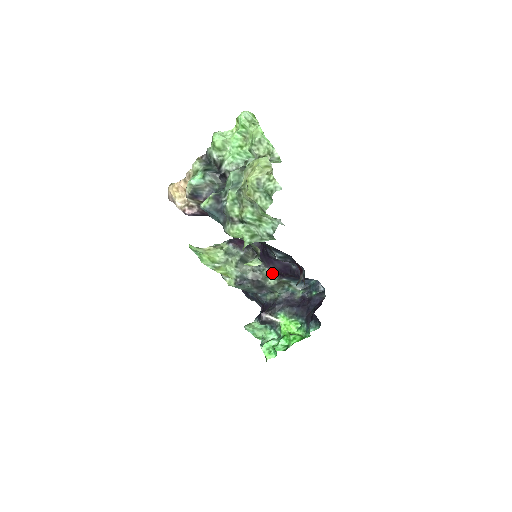
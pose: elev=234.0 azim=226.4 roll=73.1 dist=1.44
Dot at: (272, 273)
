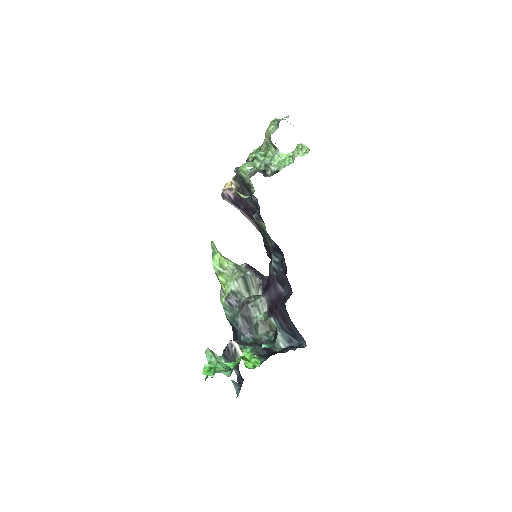
Dot at: (264, 307)
